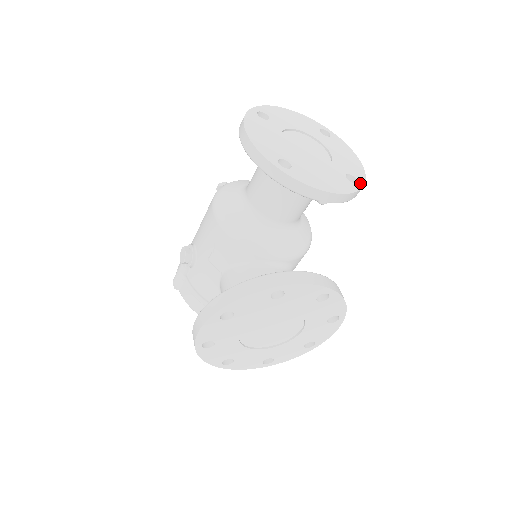
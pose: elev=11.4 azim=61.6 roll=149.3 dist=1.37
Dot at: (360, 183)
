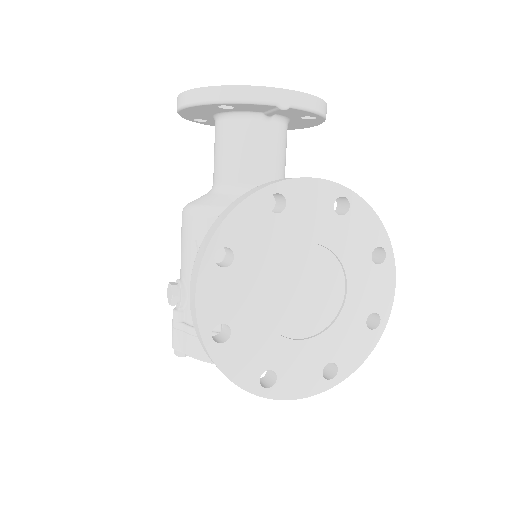
Dot at: occluded
